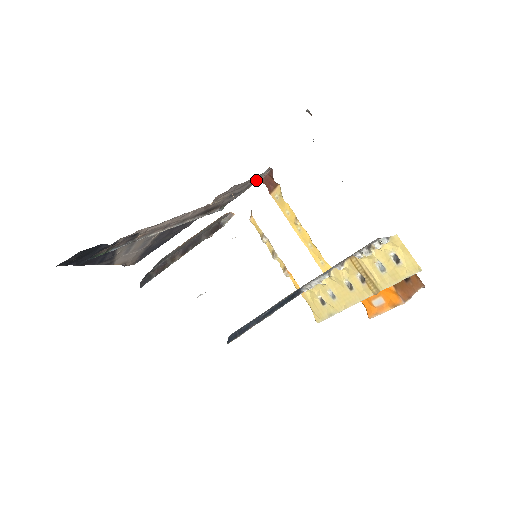
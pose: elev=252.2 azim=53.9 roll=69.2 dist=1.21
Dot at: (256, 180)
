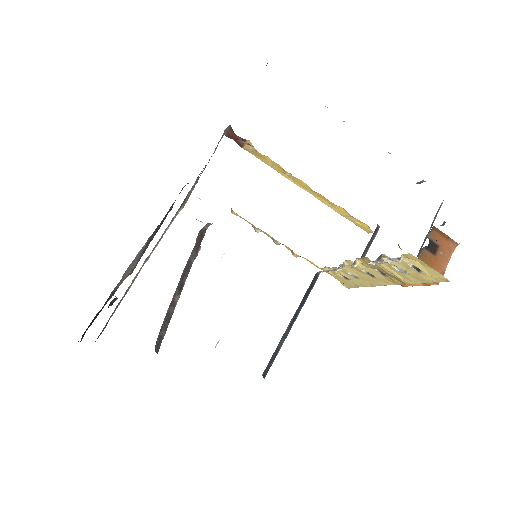
Dot at: occluded
